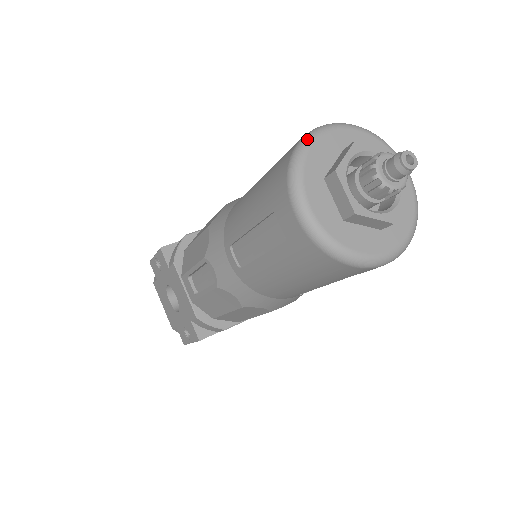
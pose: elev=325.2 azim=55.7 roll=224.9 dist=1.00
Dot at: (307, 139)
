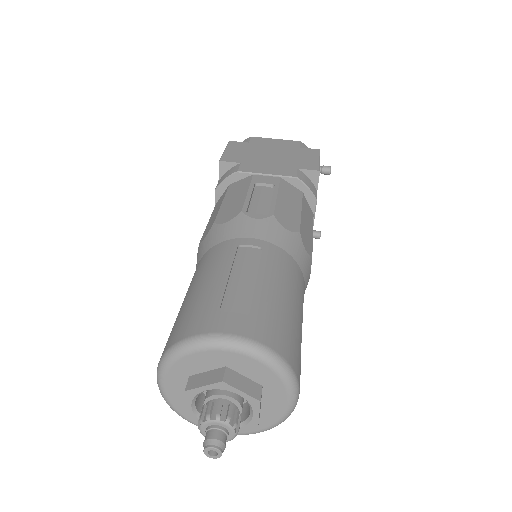
Dot at: (193, 345)
